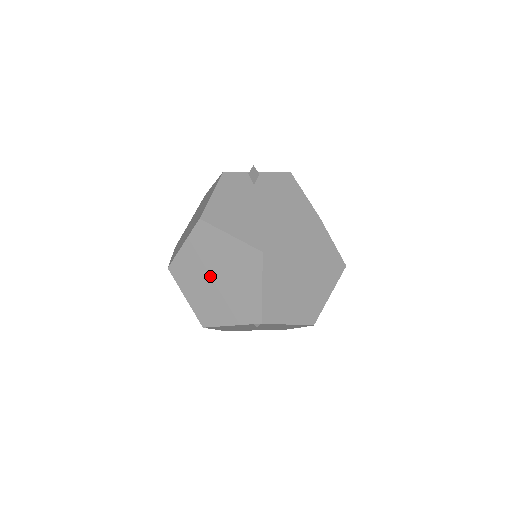
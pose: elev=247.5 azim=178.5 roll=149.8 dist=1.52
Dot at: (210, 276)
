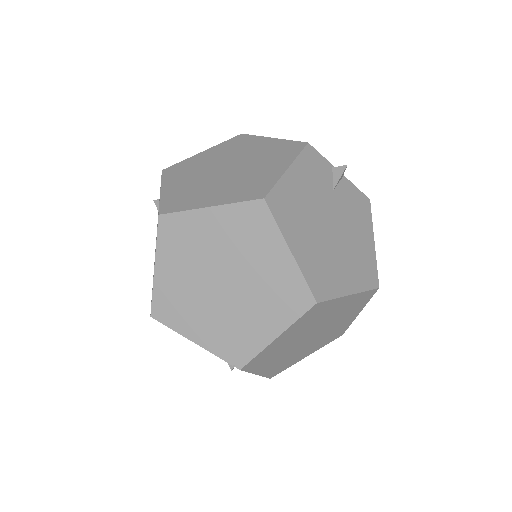
Dot at: (216, 272)
